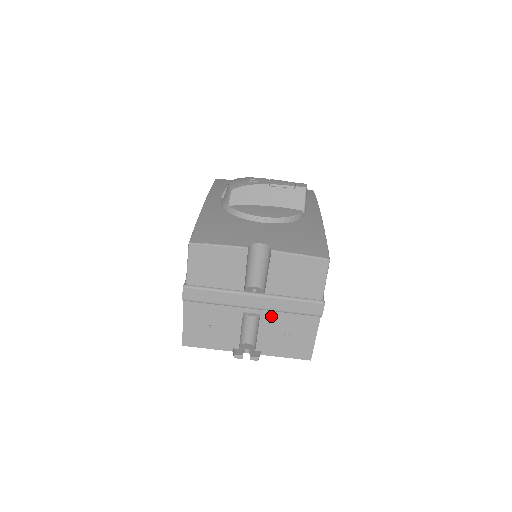
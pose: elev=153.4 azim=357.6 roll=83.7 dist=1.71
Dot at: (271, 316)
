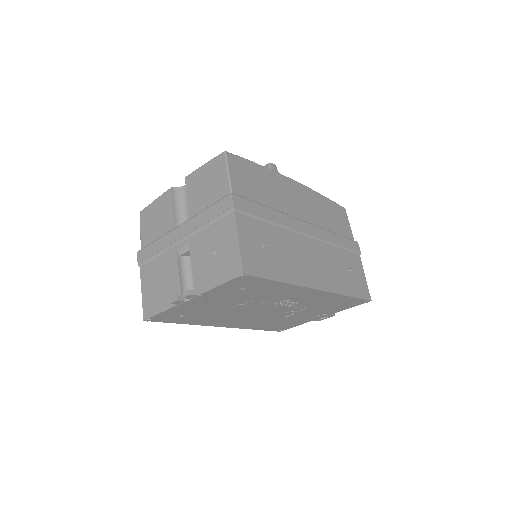
Dot at: (197, 240)
